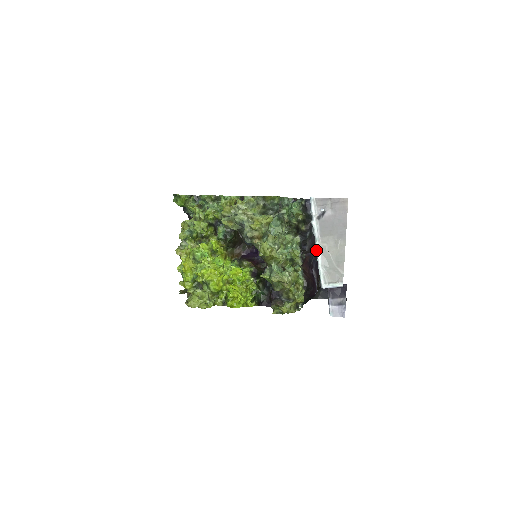
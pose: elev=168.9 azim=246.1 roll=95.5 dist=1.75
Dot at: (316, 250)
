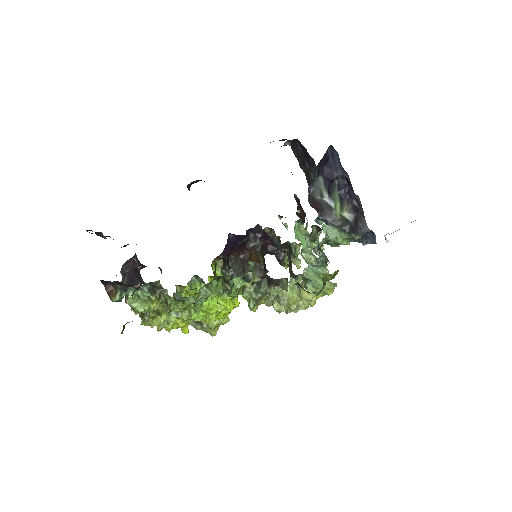
Dot at: occluded
